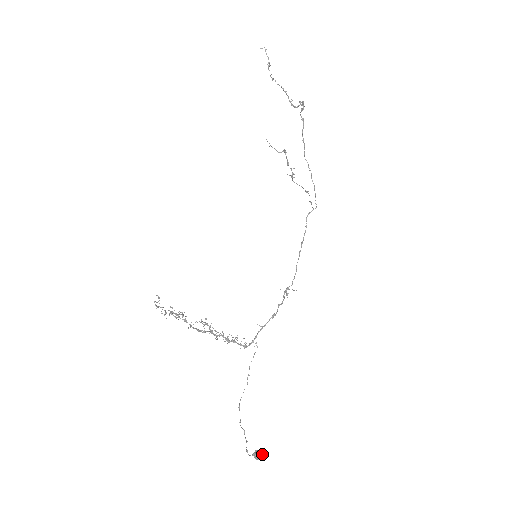
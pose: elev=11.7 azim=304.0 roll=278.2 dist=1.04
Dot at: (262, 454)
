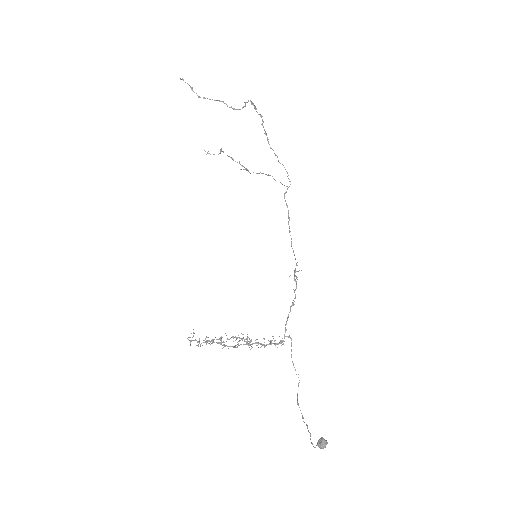
Dot at: (323, 441)
